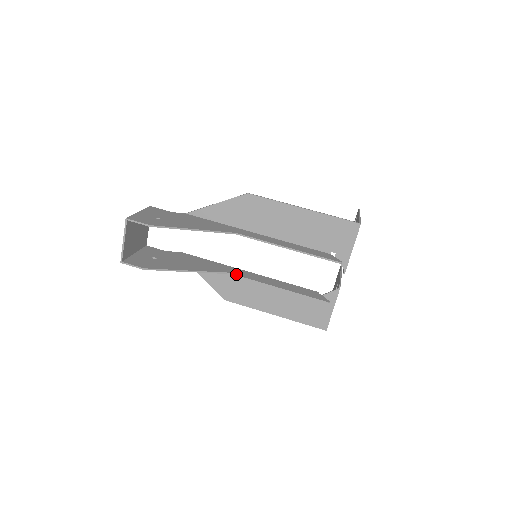
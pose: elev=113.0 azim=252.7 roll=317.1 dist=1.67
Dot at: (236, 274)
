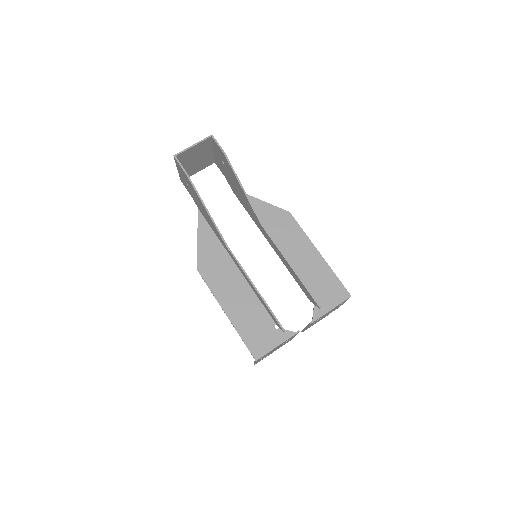
Dot at: occluded
